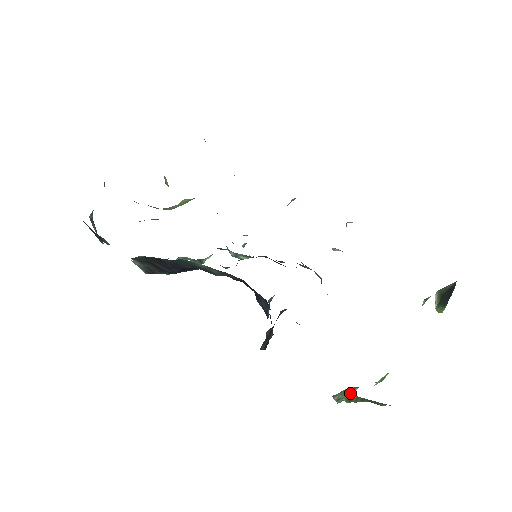
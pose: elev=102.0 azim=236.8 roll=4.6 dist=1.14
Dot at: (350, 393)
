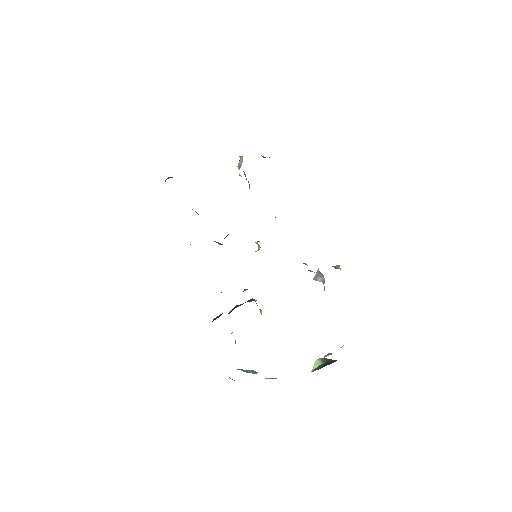
Dot at: (253, 372)
